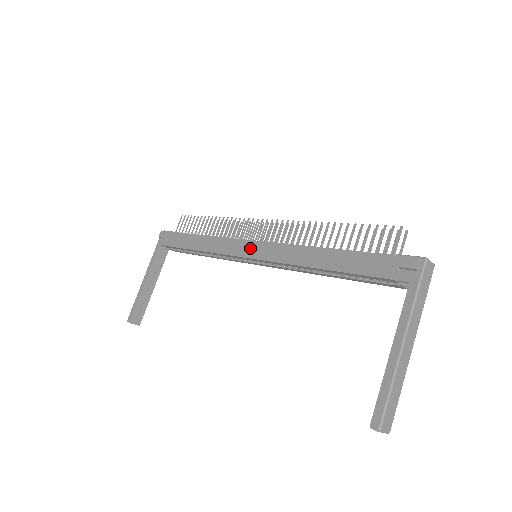
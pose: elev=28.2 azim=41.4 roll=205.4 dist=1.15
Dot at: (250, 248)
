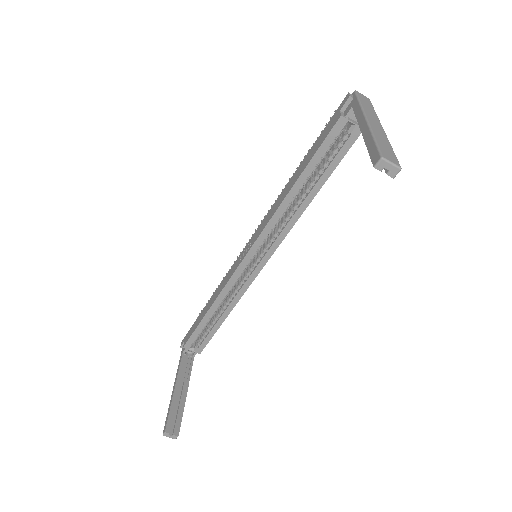
Dot at: (246, 249)
